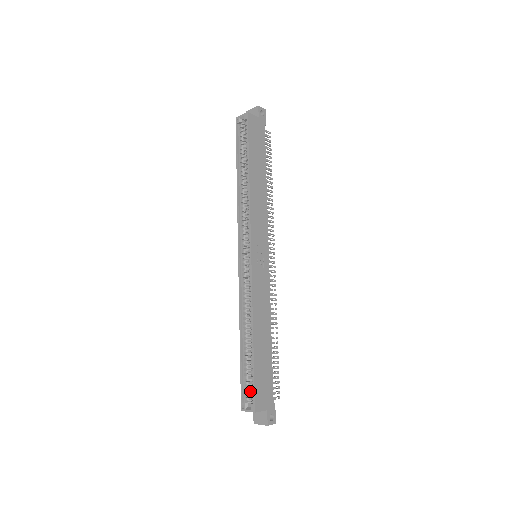
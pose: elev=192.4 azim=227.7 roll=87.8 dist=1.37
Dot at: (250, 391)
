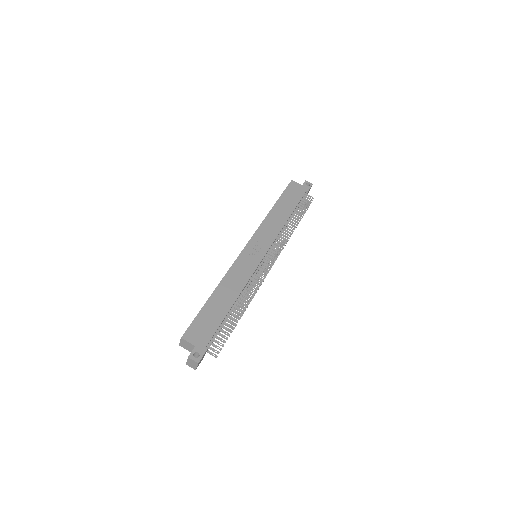
Dot at: occluded
